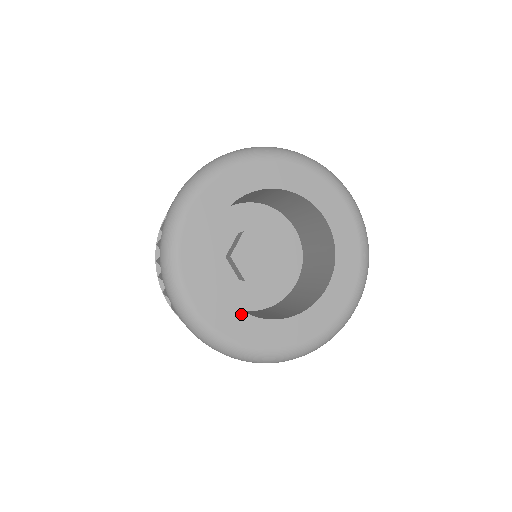
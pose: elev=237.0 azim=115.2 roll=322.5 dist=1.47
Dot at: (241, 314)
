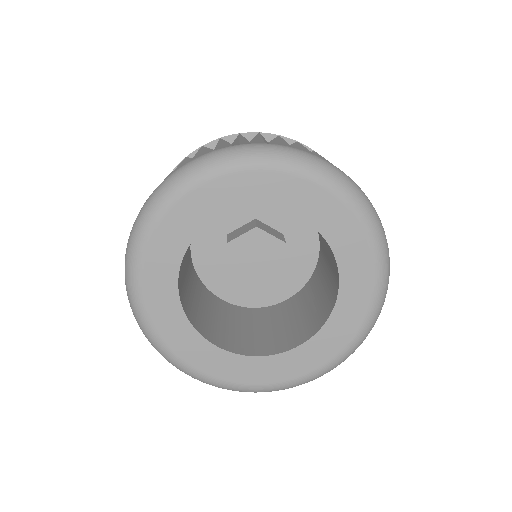
Dot at: (255, 360)
